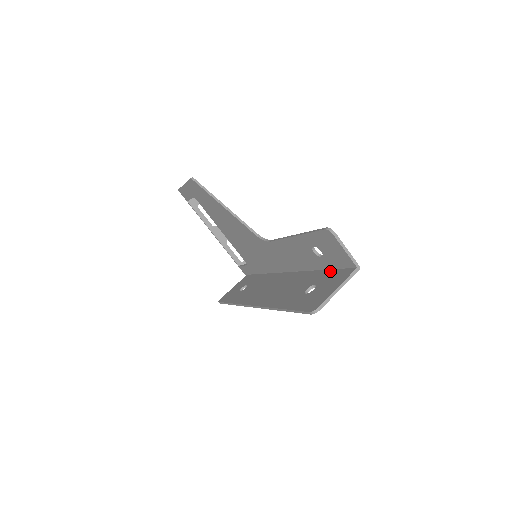
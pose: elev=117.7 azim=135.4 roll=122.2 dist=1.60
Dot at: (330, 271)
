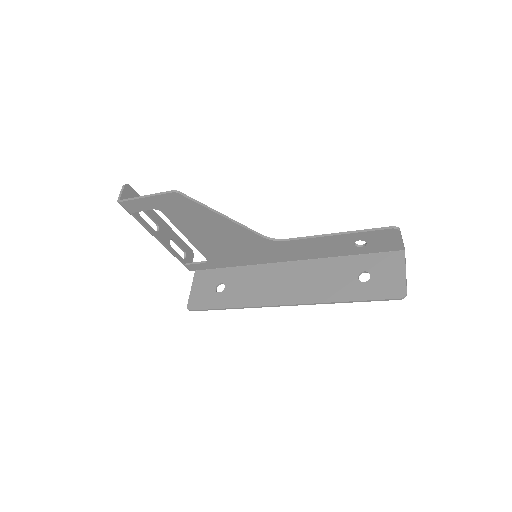
Dot at: (368, 256)
